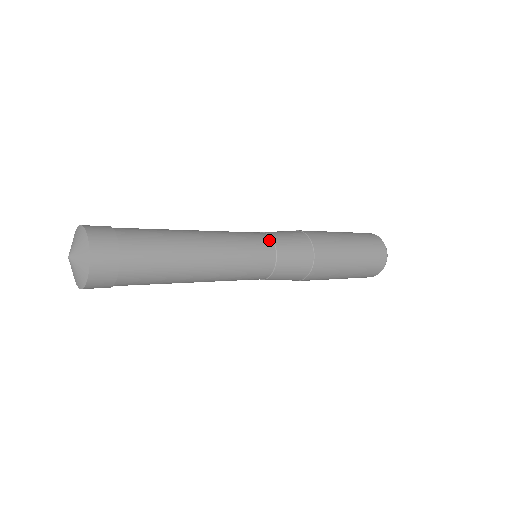
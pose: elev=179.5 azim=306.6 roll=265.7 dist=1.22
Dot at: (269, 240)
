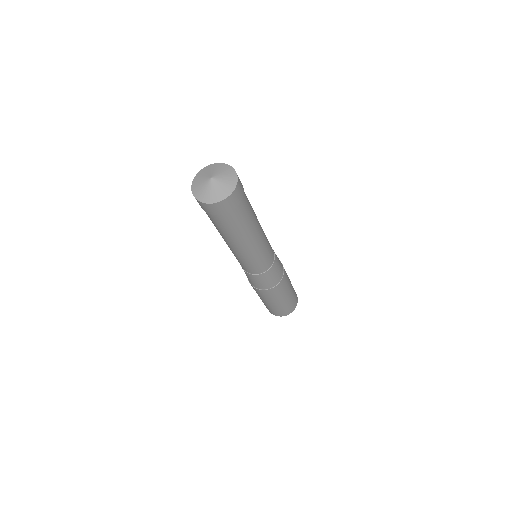
Dot at: occluded
